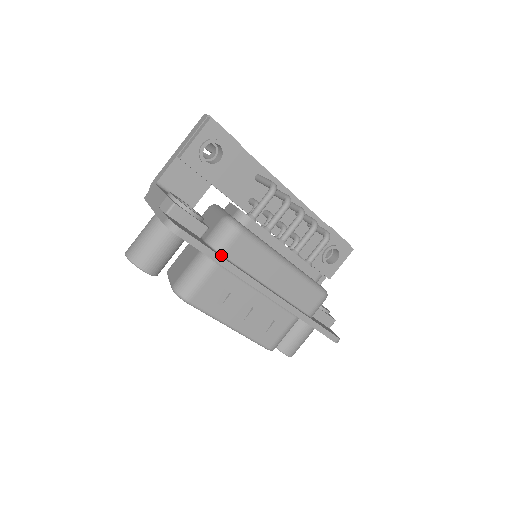
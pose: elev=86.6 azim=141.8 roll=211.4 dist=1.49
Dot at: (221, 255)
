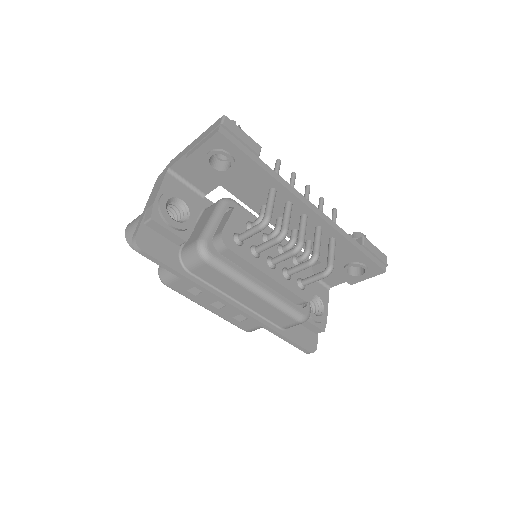
Dot at: (187, 271)
